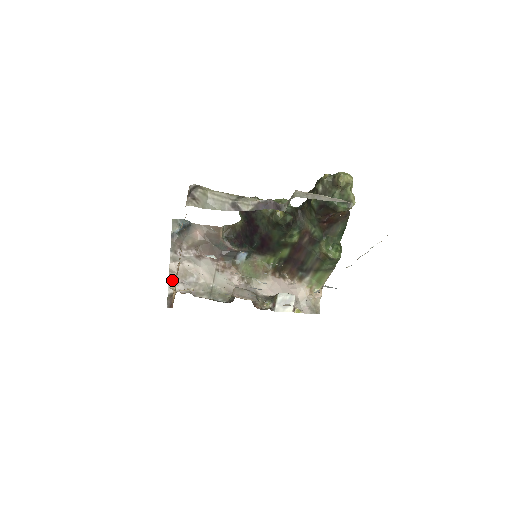
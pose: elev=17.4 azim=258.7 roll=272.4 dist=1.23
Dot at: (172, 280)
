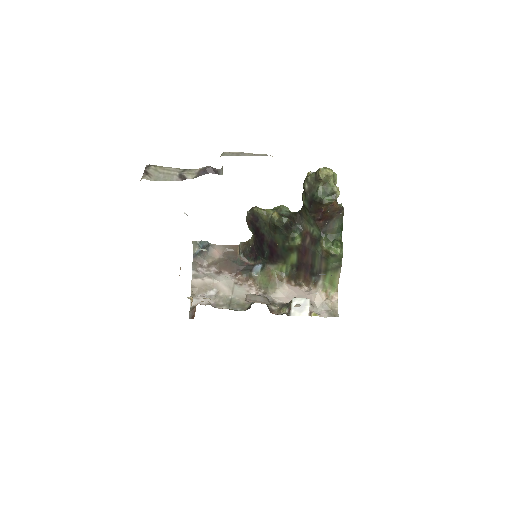
Dot at: (194, 295)
